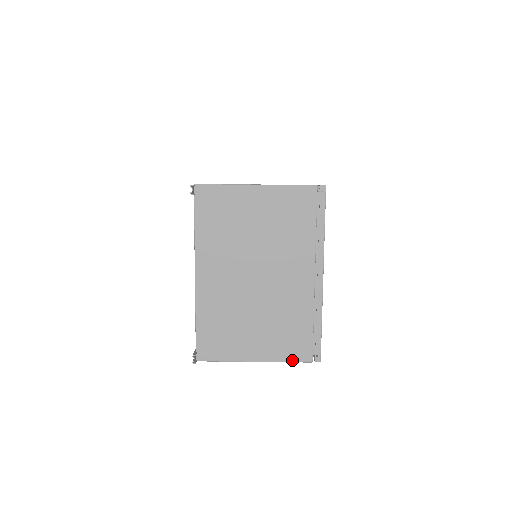
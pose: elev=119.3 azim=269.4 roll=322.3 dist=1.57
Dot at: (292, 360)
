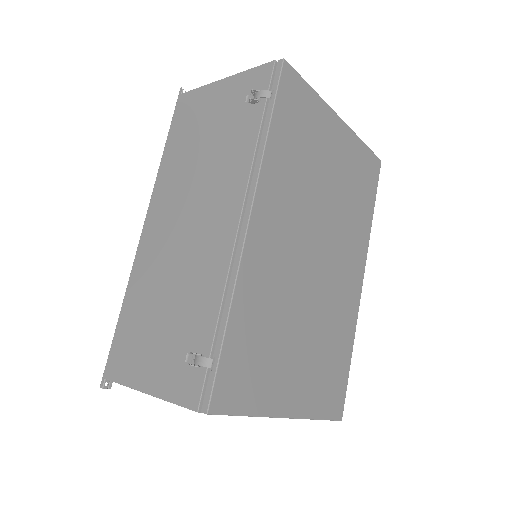
Dot at: (257, 69)
